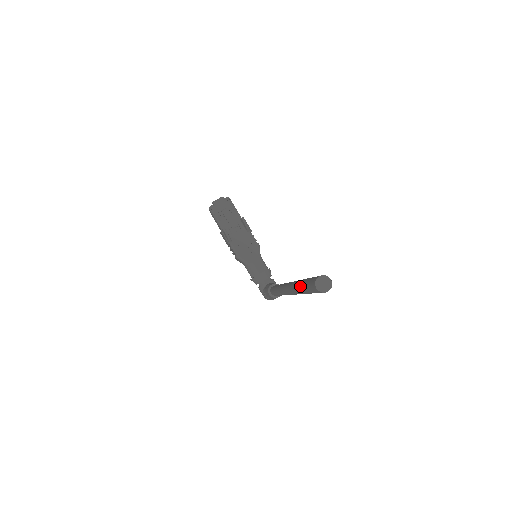
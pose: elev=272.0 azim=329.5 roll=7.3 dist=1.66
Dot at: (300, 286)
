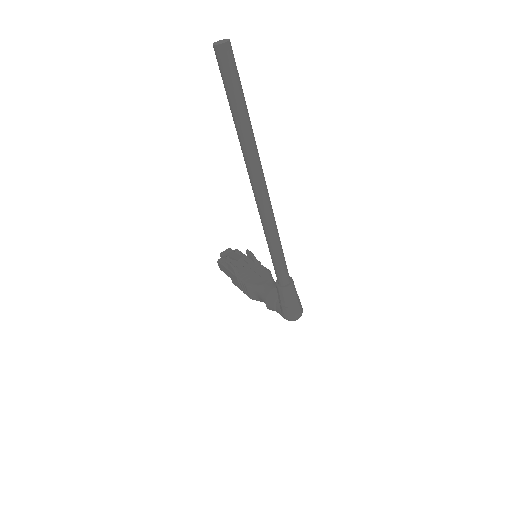
Dot at: occluded
